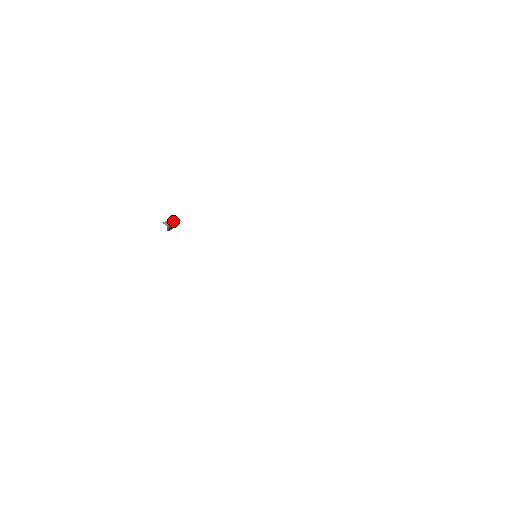
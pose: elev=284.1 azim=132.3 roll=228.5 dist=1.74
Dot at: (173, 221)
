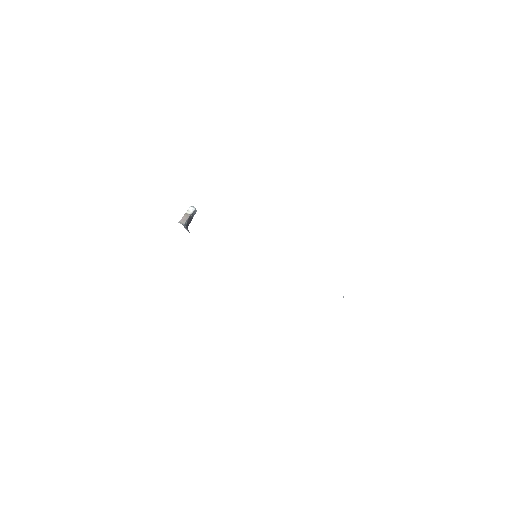
Dot at: (188, 214)
